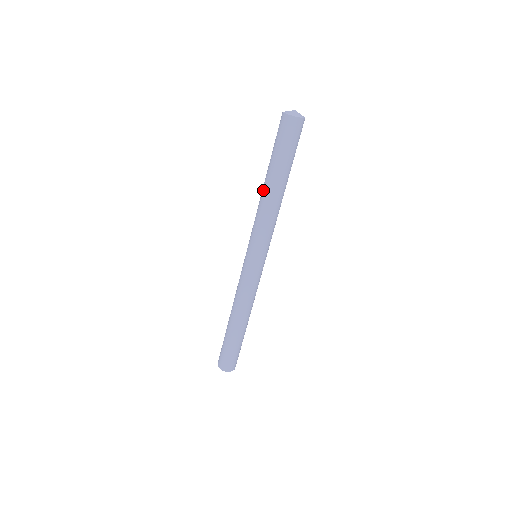
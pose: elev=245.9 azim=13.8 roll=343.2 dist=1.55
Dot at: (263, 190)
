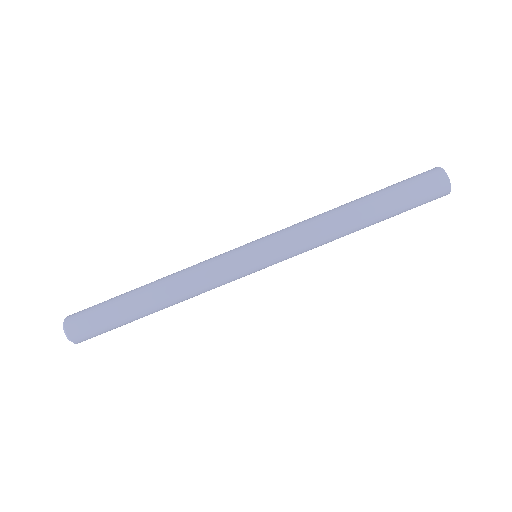
Dot at: (348, 213)
